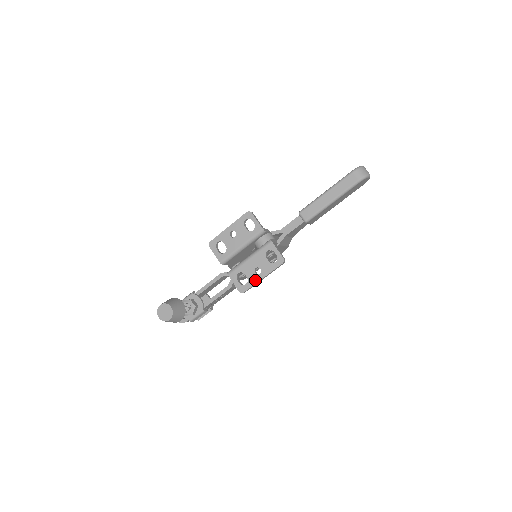
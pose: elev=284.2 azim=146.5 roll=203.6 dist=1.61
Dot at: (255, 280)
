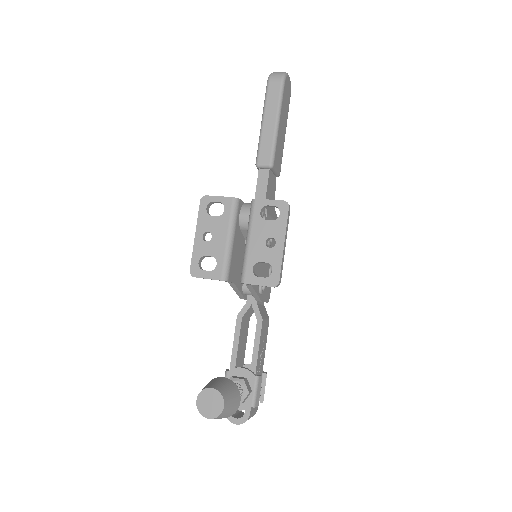
Dot at: (278, 255)
